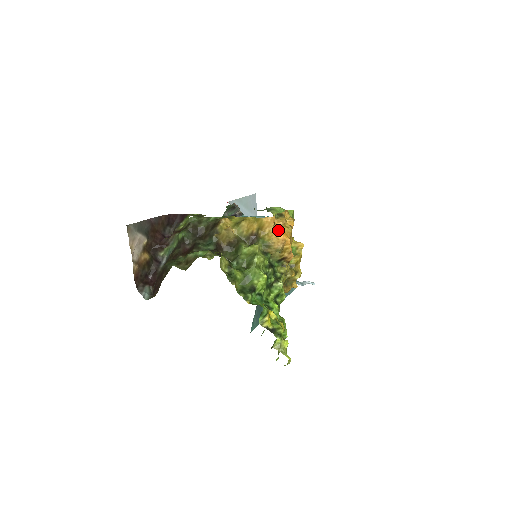
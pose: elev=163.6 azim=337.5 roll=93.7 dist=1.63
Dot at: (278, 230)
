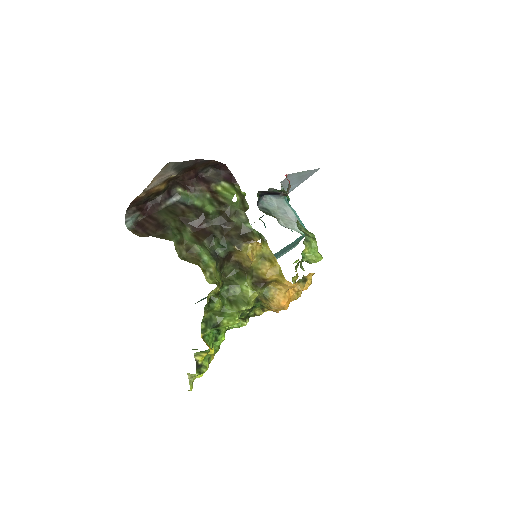
Dot at: (287, 296)
